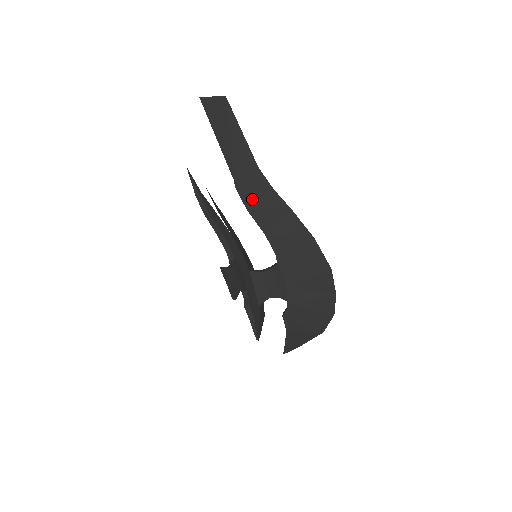
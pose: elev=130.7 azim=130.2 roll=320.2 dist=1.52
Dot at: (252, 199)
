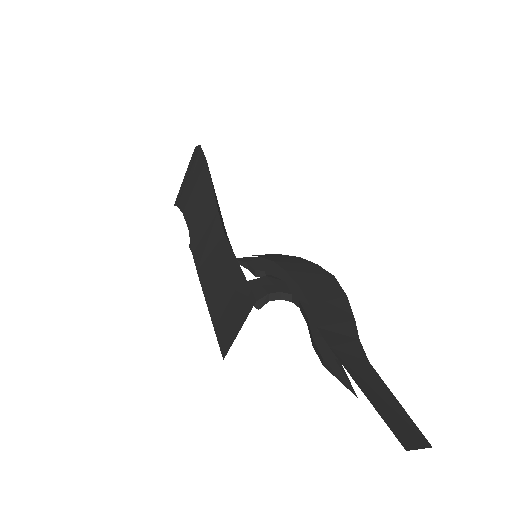
Dot at: occluded
